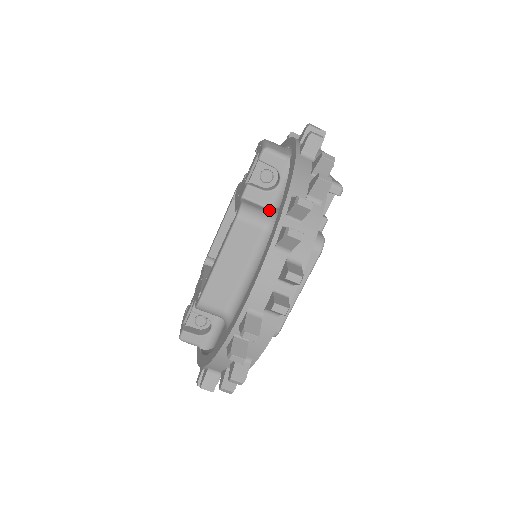
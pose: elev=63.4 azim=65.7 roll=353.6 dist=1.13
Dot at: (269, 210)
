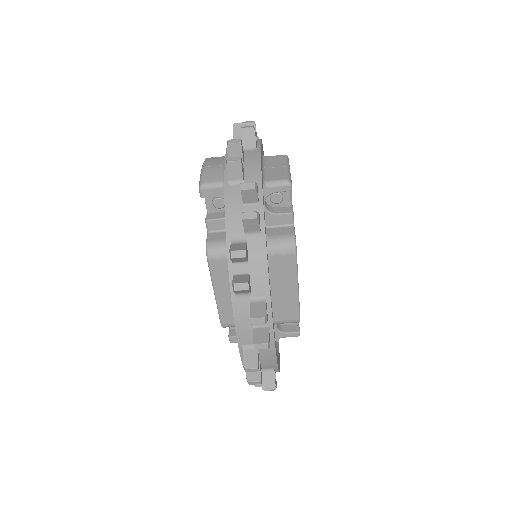
Dot at: occluded
